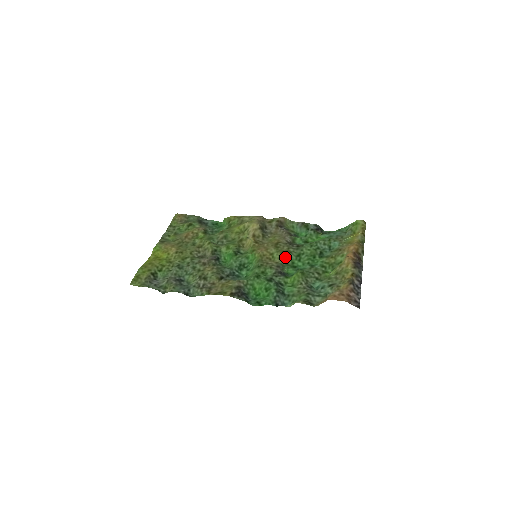
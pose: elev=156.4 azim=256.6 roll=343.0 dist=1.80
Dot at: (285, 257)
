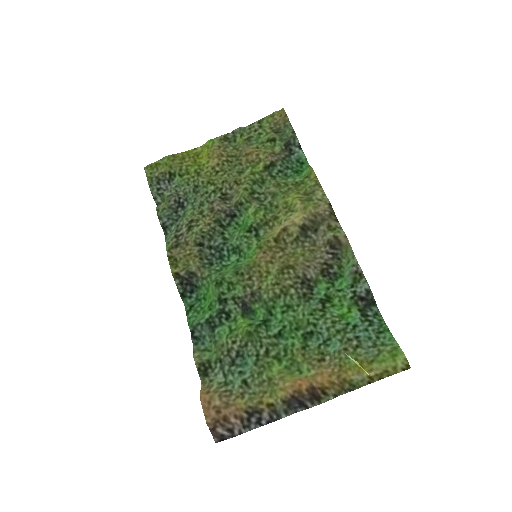
Dot at: (272, 292)
